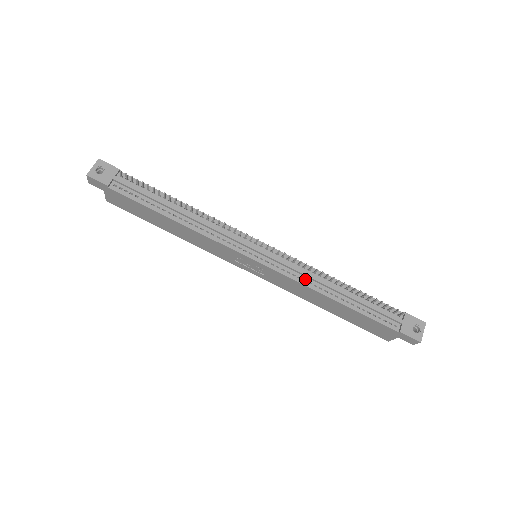
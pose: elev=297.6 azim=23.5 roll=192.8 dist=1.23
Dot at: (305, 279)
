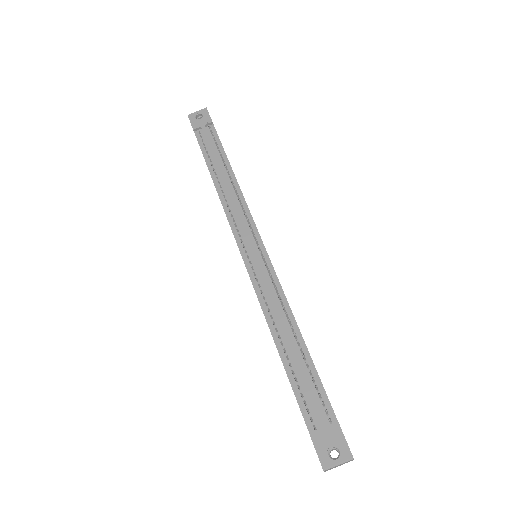
Dot at: (268, 303)
